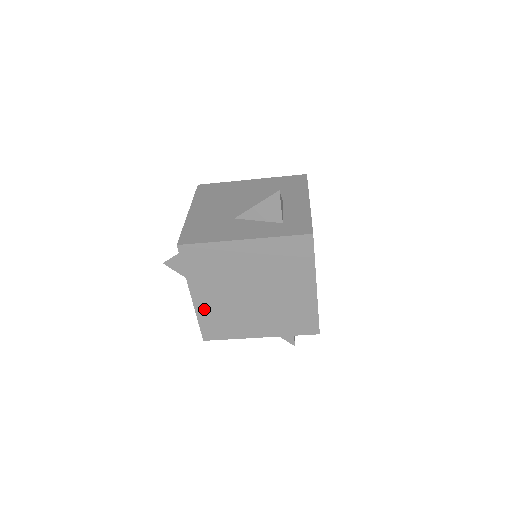
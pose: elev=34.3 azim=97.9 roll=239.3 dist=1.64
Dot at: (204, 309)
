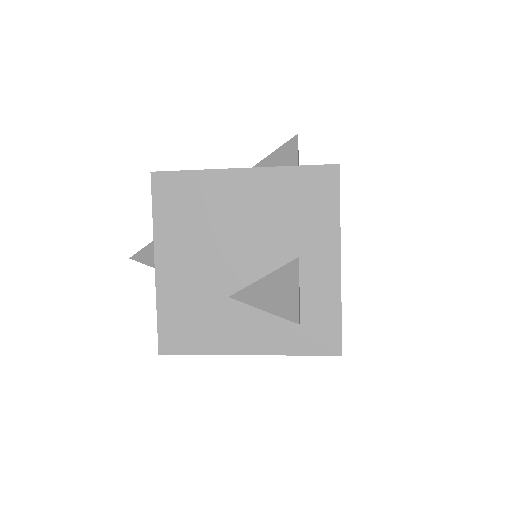
Dot at: occluded
